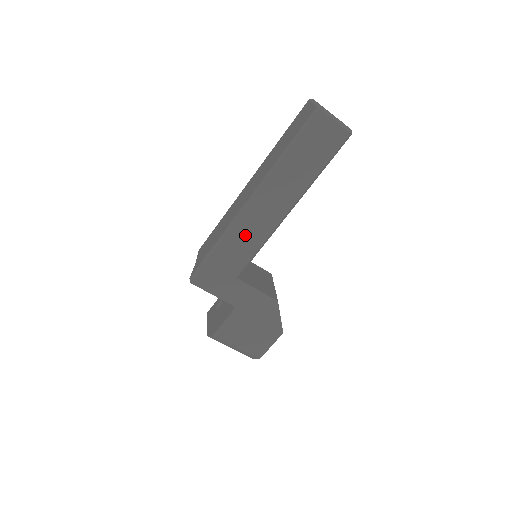
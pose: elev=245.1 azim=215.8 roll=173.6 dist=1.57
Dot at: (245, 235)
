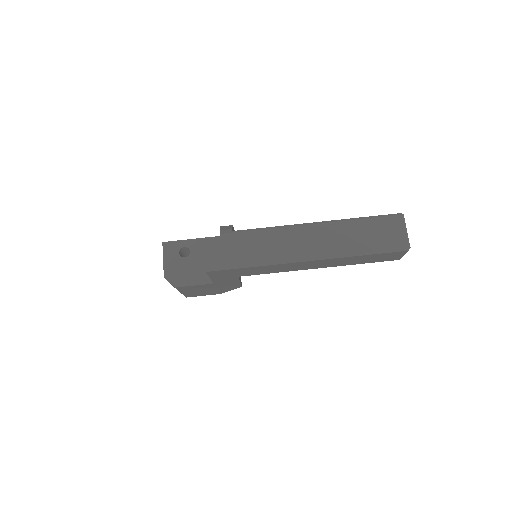
Dot at: (278, 268)
